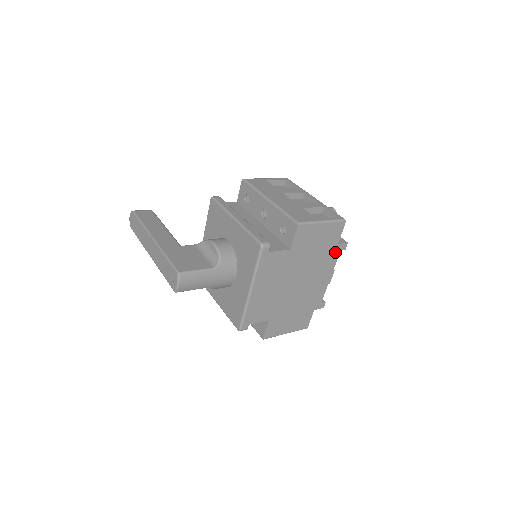
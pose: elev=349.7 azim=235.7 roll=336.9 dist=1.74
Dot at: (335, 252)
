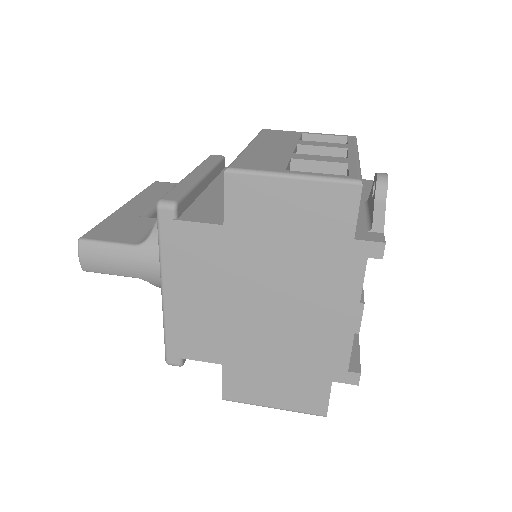
Dot at: (352, 258)
